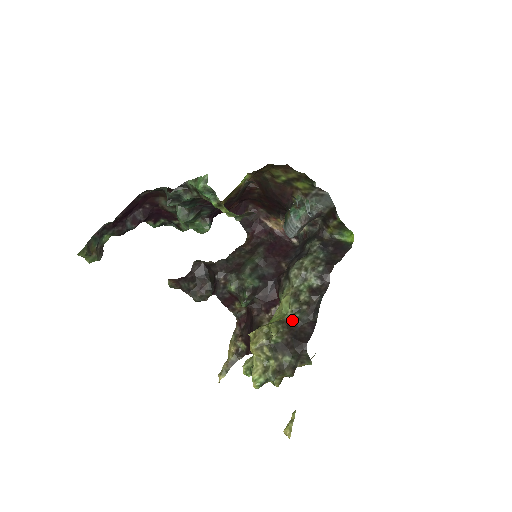
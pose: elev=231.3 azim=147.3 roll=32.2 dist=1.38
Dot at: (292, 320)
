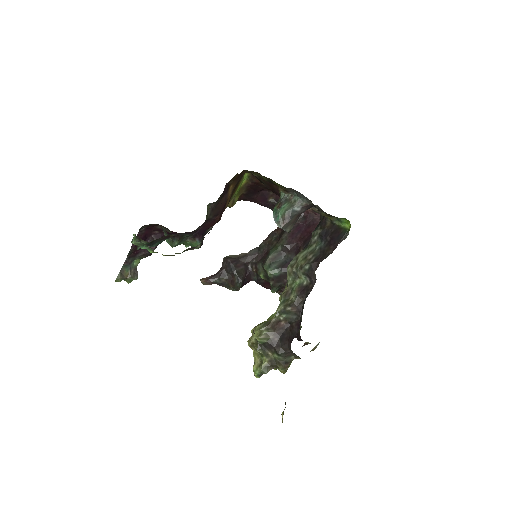
Dot at: (281, 320)
